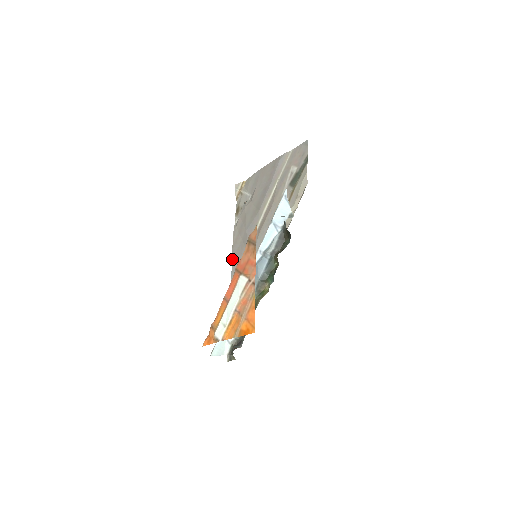
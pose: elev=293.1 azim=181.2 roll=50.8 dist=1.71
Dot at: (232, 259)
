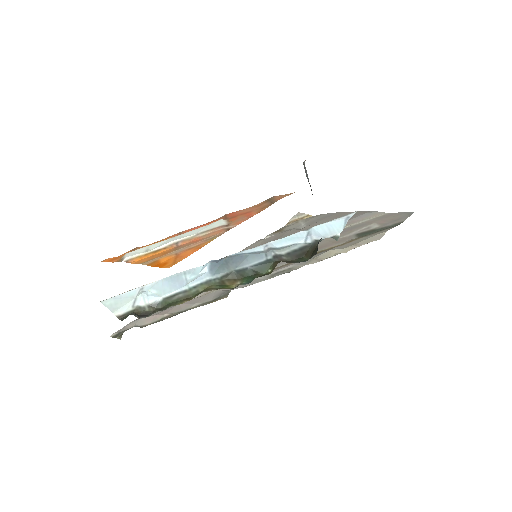
Dot at: occluded
